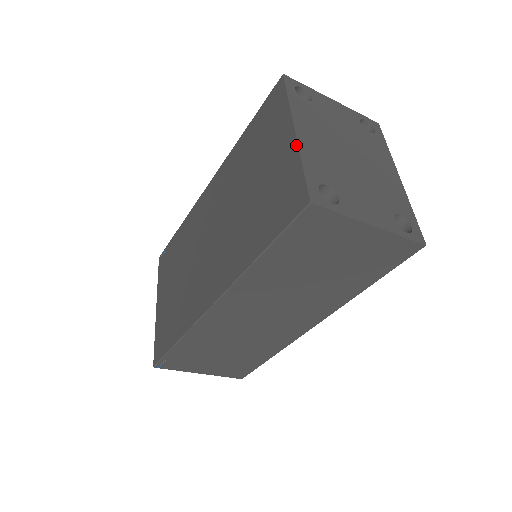
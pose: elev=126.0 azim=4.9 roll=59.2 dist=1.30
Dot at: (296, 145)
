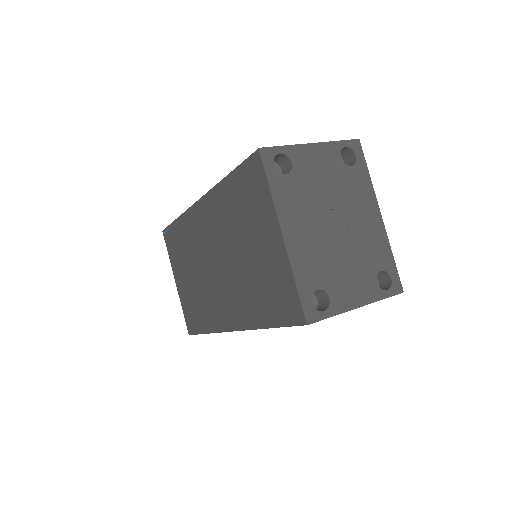
Dot at: (286, 255)
